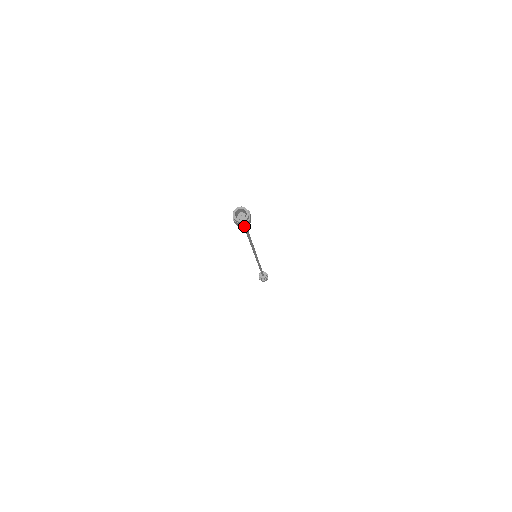
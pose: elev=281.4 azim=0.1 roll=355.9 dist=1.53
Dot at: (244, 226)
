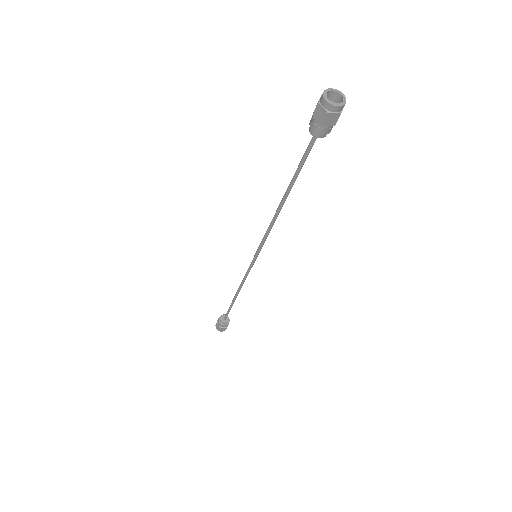
Dot at: (325, 124)
